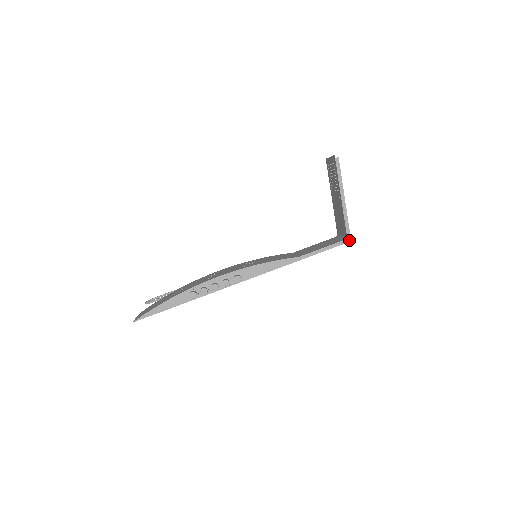
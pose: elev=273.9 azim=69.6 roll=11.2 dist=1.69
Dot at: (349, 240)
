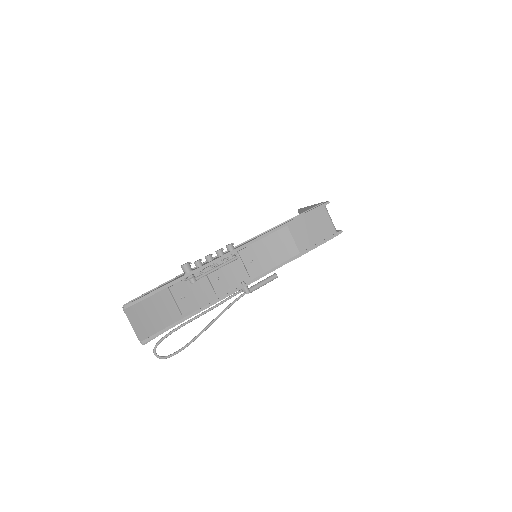
Dot at: (327, 202)
